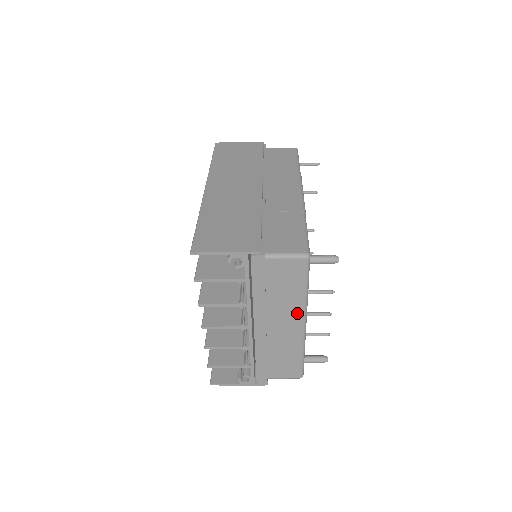
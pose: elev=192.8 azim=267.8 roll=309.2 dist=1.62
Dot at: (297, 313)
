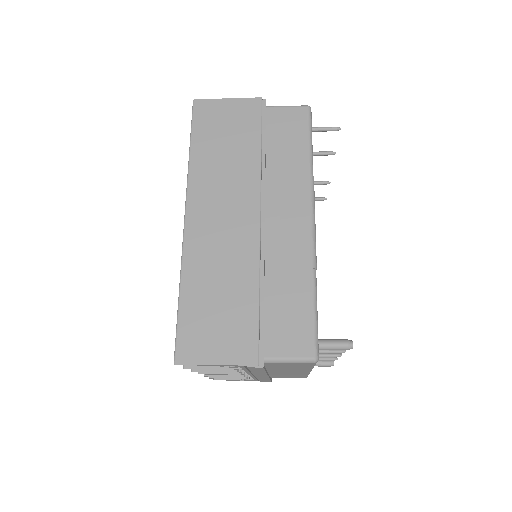
Dot at: (302, 370)
